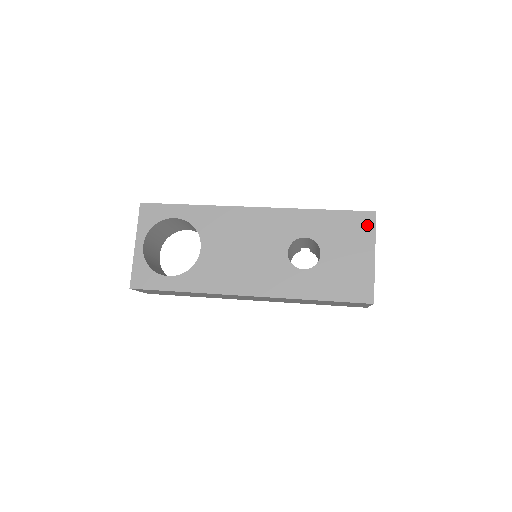
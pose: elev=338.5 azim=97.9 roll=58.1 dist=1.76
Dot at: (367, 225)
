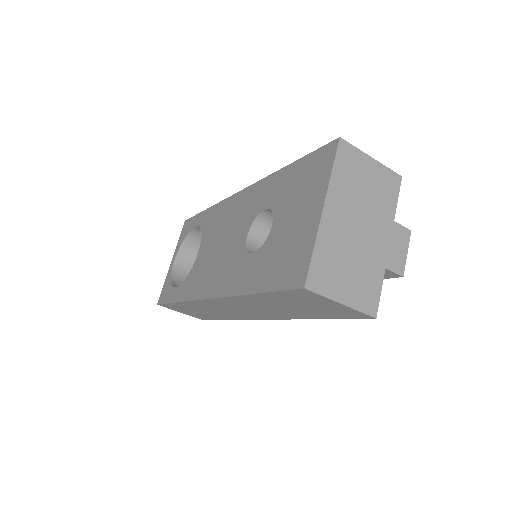
Dot at: (325, 163)
